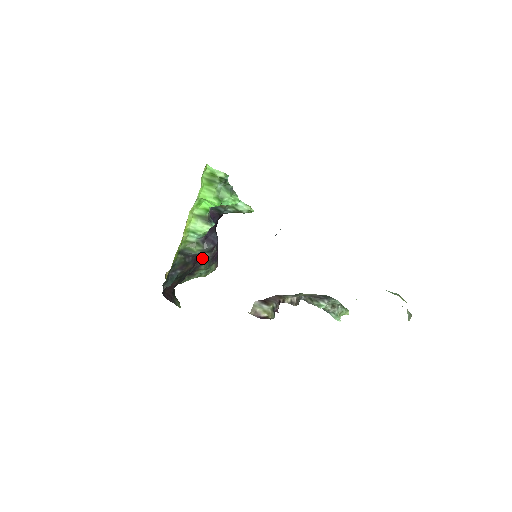
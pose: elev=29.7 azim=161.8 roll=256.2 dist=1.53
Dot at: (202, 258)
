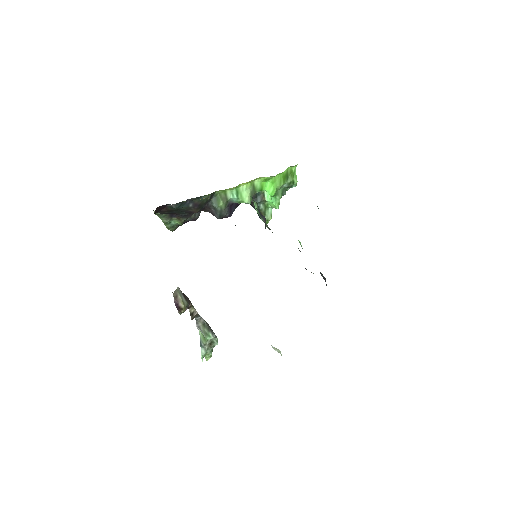
Dot at: occluded
